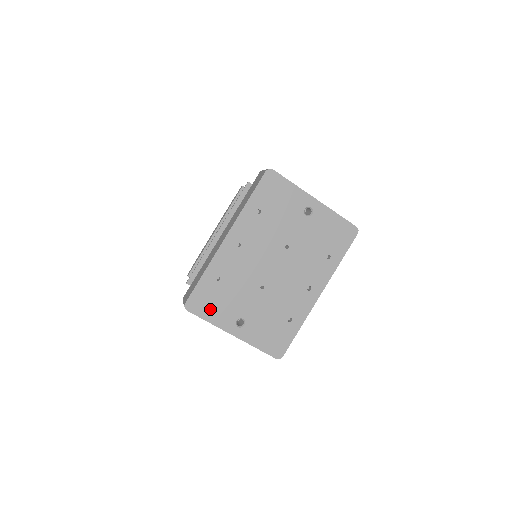
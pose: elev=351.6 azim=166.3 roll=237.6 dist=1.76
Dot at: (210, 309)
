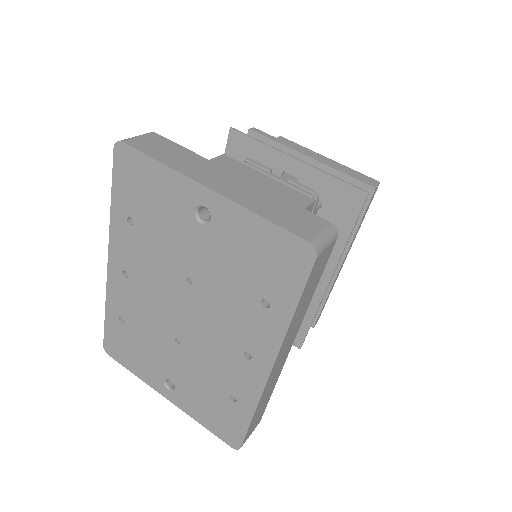
Dot at: (130, 358)
